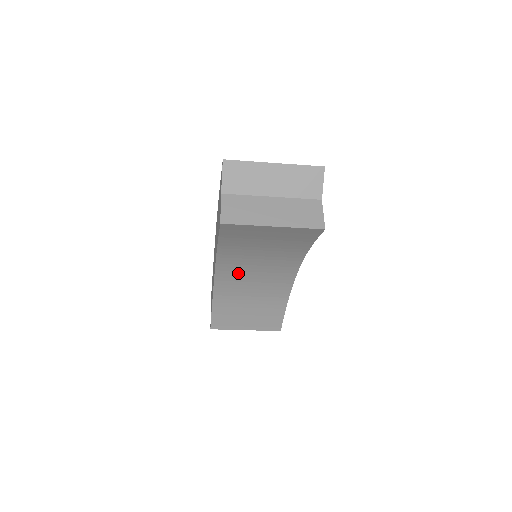
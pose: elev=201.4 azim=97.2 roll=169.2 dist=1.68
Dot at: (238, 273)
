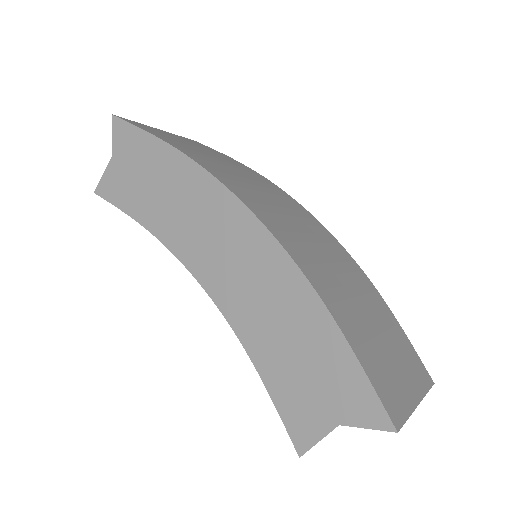
Dot at: occluded
